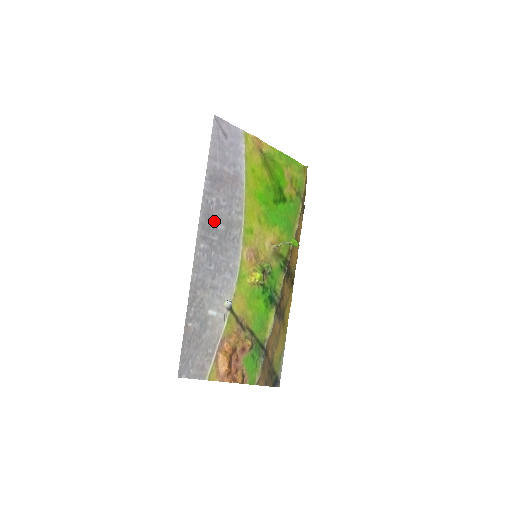
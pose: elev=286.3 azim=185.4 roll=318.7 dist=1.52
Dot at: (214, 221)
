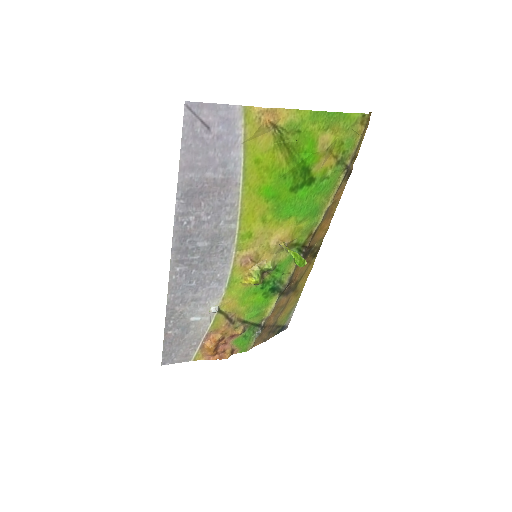
Dot at: (193, 241)
